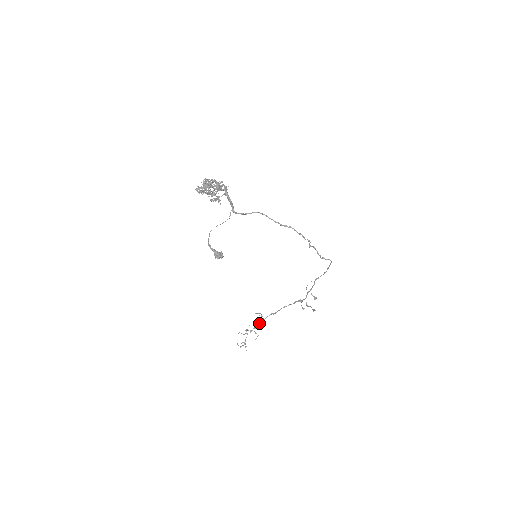
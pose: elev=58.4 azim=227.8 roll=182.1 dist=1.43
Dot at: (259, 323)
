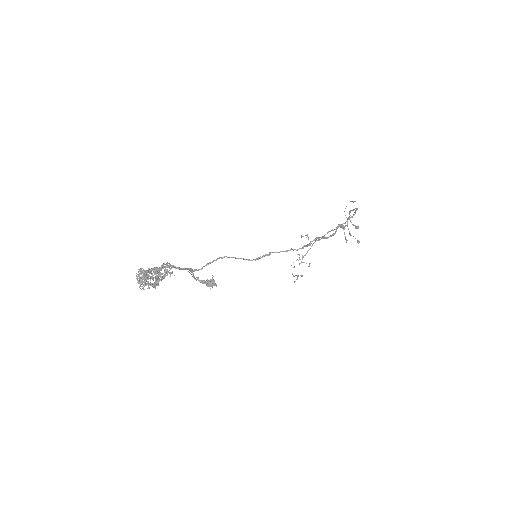
Dot at: occluded
